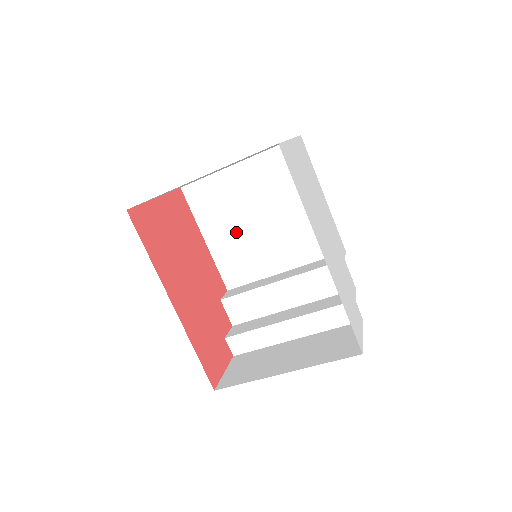
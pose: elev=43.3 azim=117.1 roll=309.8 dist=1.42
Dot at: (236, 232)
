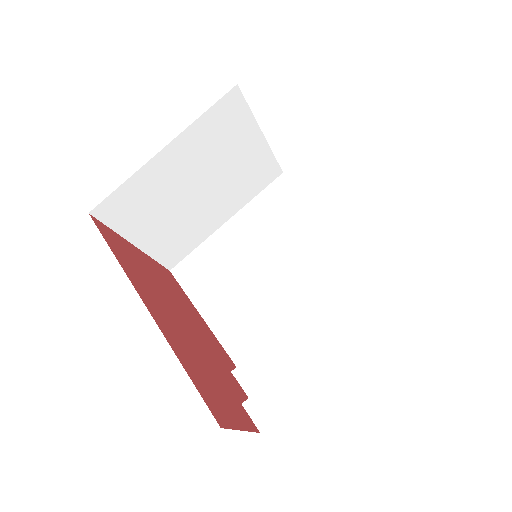
Dot at: (239, 293)
